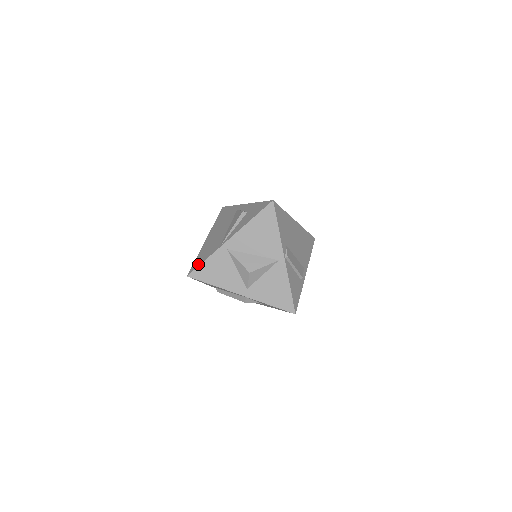
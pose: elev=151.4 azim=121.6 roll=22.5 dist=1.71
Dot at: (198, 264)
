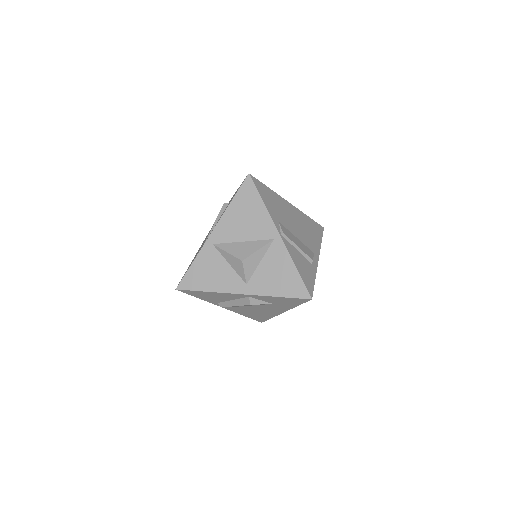
Dot at: occluded
